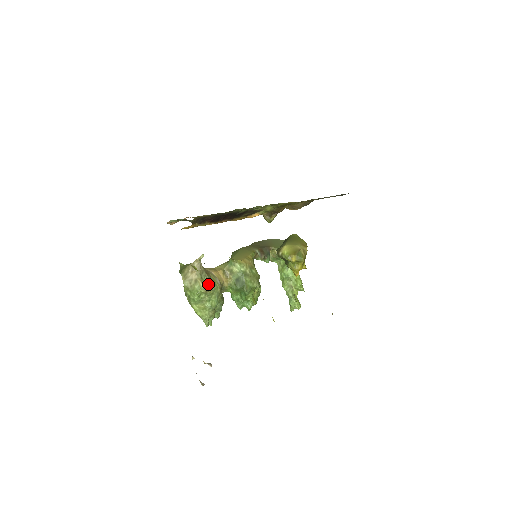
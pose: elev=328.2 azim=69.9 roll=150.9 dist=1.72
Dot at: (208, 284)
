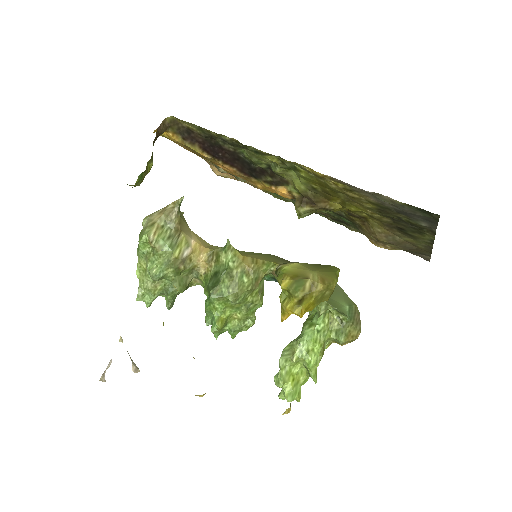
Dot at: (163, 238)
